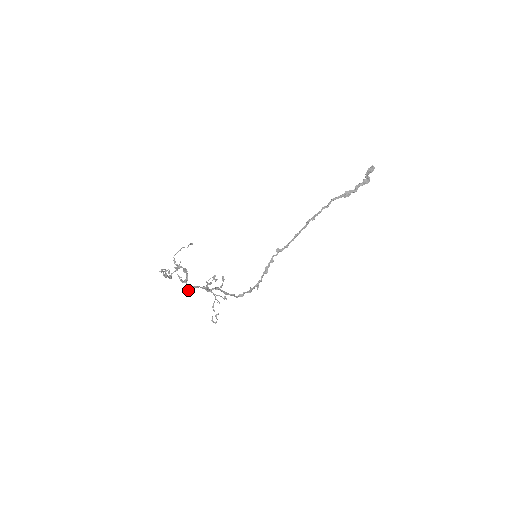
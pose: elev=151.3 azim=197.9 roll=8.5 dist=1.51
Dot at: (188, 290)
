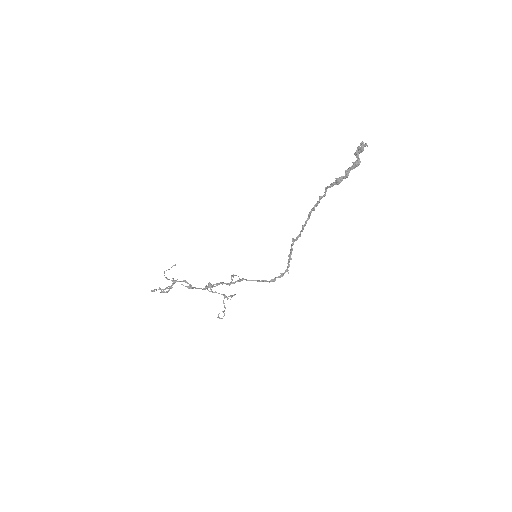
Dot at: (204, 289)
